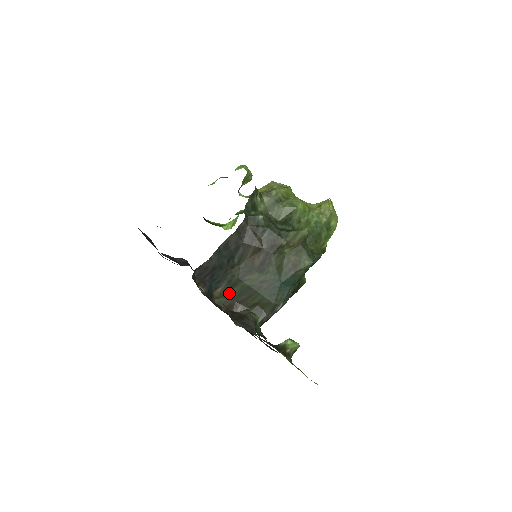
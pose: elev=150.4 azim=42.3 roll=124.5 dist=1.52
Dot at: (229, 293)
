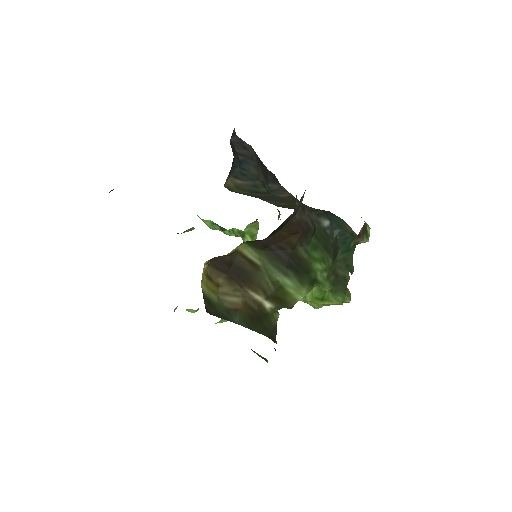
Dot at: (249, 193)
